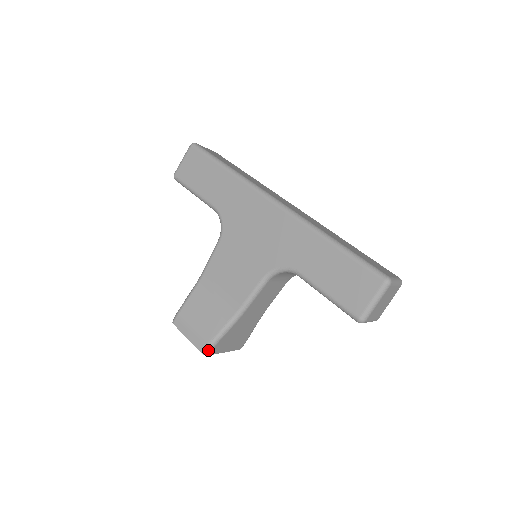
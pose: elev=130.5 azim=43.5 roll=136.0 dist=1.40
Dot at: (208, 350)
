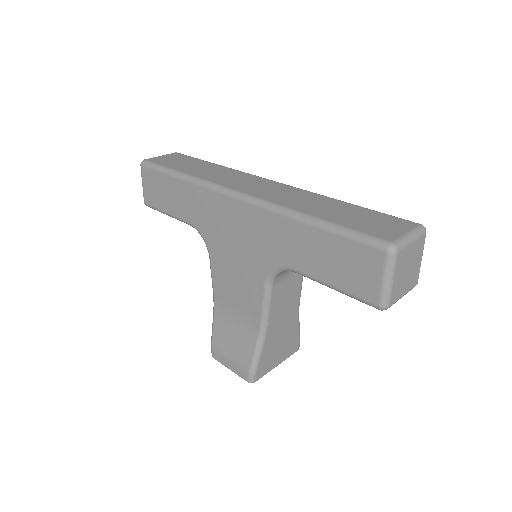
Dot at: (252, 377)
